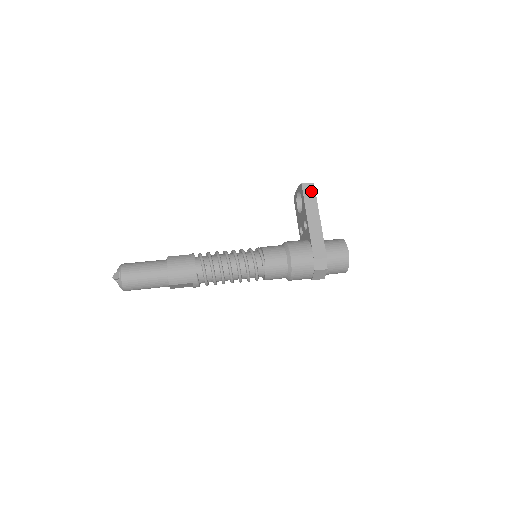
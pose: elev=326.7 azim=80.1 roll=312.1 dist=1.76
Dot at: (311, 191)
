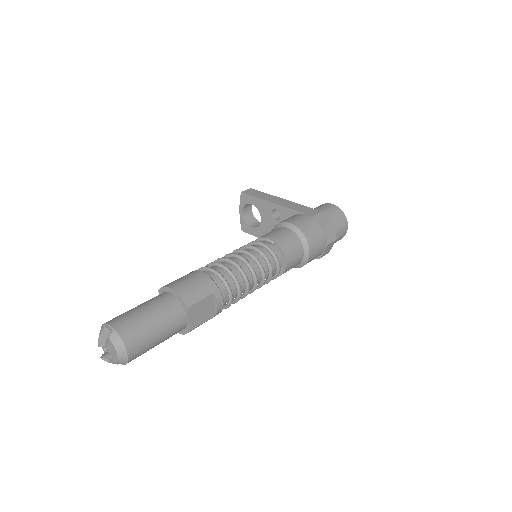
Dot at: (255, 192)
